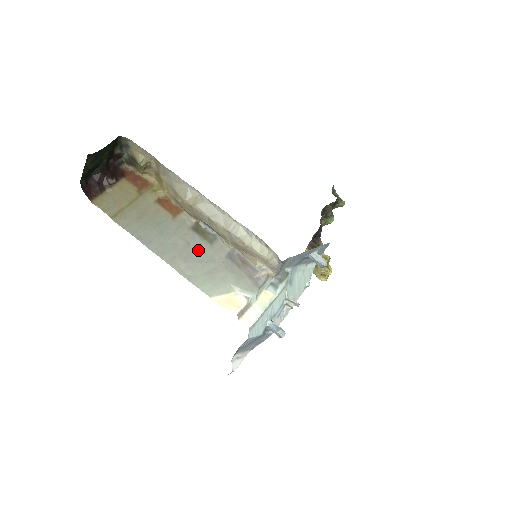
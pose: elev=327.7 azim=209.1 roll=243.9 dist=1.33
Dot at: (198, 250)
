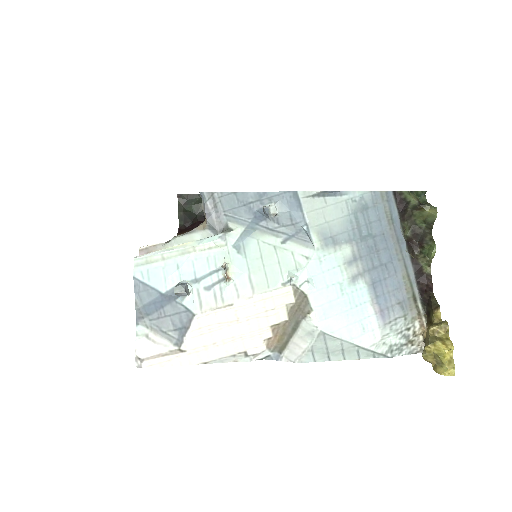
Dot at: occluded
